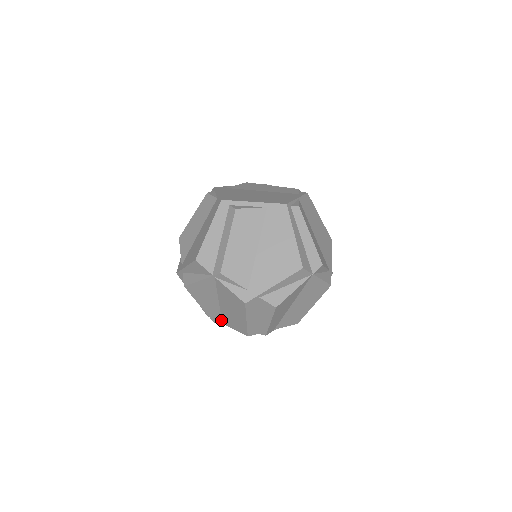
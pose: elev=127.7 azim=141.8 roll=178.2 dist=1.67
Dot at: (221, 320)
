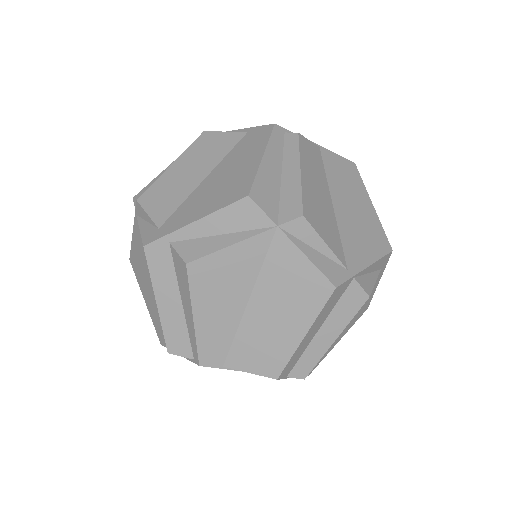
Dot at: occluded
